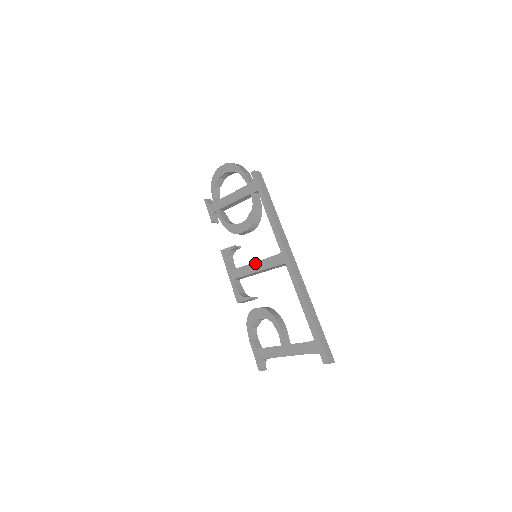
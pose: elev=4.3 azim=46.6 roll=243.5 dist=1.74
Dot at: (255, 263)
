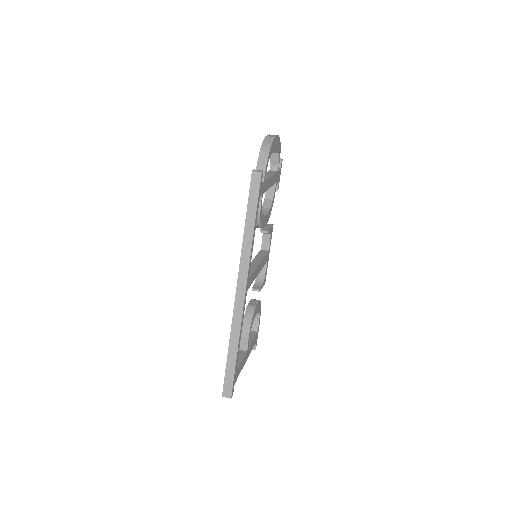
Dot at: occluded
